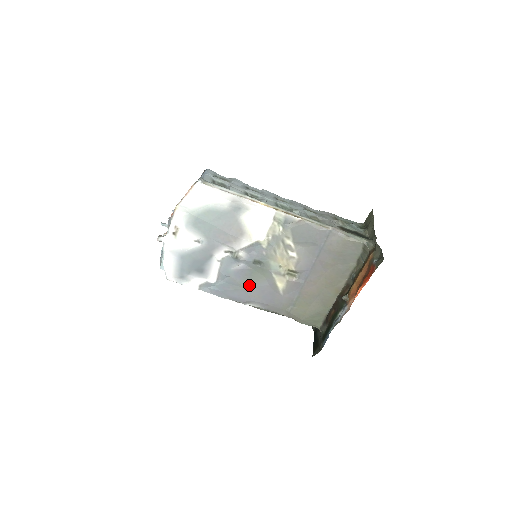
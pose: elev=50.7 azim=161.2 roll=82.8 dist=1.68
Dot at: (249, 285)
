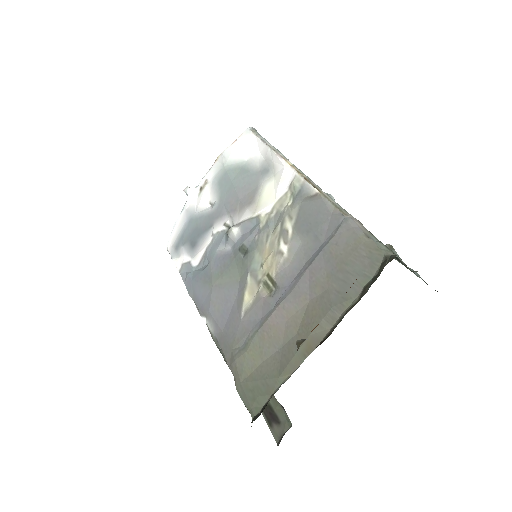
Dot at: (219, 283)
